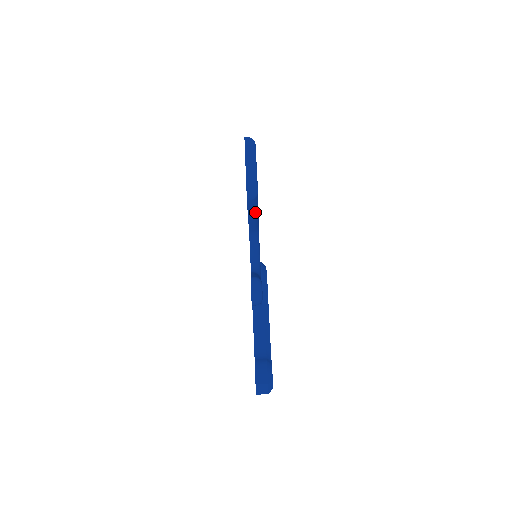
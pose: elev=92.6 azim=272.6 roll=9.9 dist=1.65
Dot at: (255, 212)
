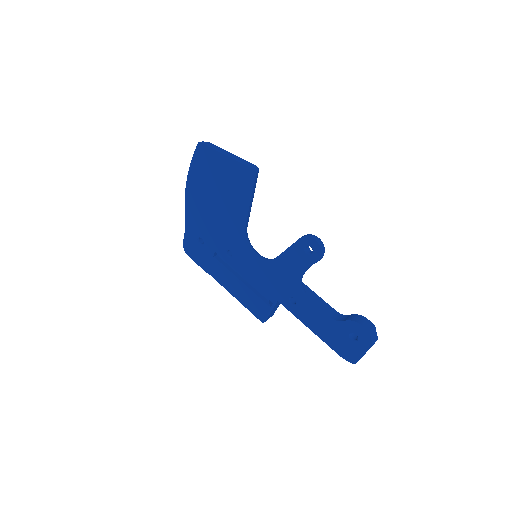
Dot at: (253, 195)
